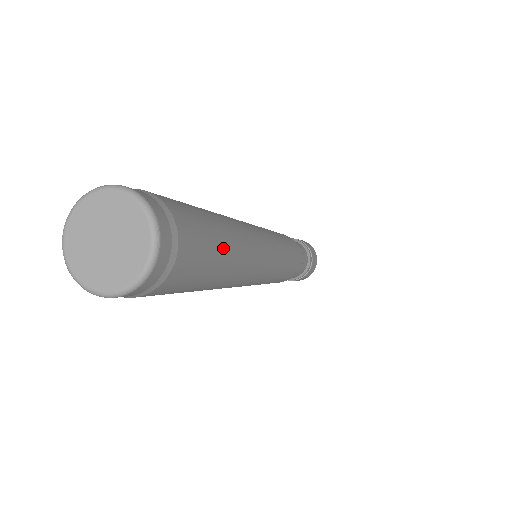
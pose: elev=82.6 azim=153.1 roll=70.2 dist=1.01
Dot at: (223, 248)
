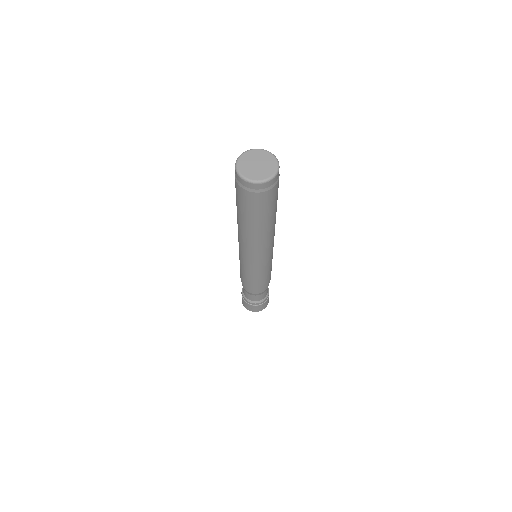
Dot at: (270, 215)
